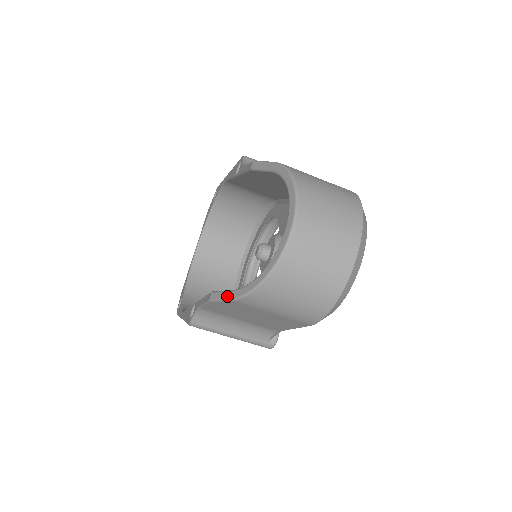
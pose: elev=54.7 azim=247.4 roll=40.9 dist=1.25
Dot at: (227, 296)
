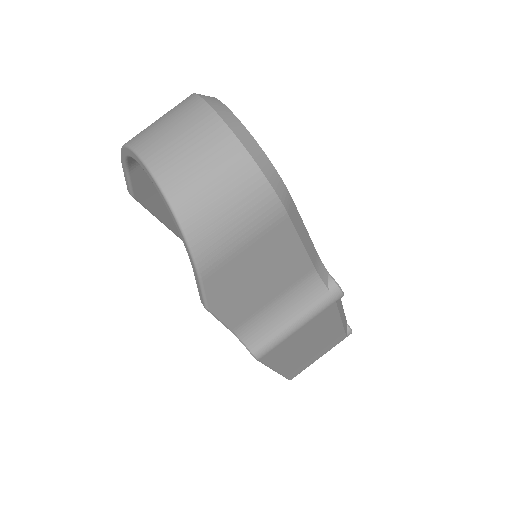
Dot at: (197, 283)
